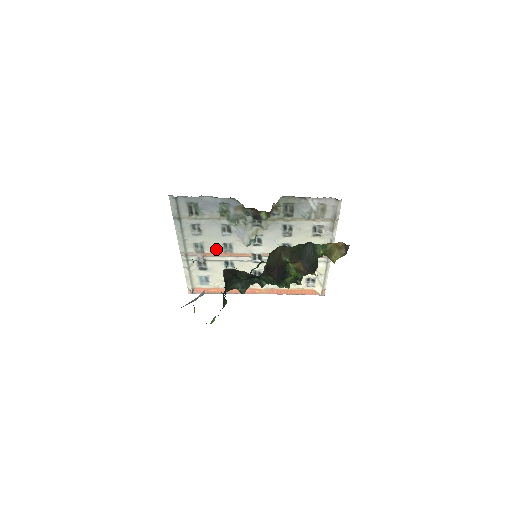
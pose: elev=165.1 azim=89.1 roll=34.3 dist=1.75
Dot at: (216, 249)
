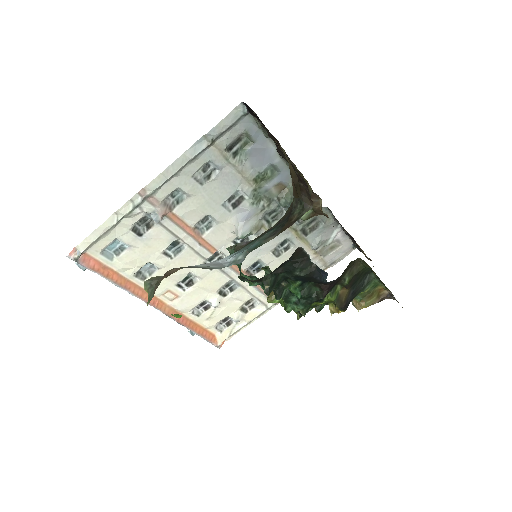
Dot at: (192, 216)
